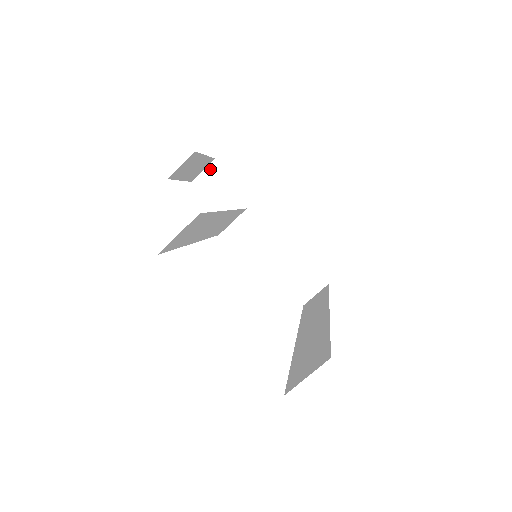
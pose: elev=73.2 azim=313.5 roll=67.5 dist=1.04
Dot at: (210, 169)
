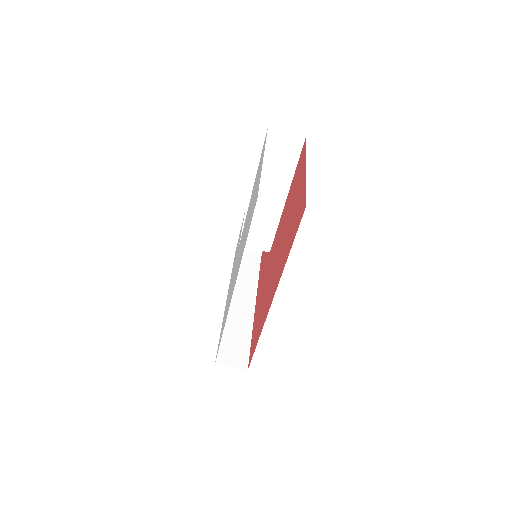
Dot at: (253, 257)
